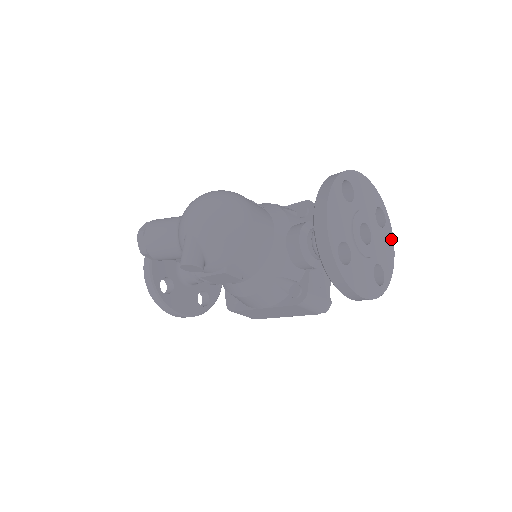
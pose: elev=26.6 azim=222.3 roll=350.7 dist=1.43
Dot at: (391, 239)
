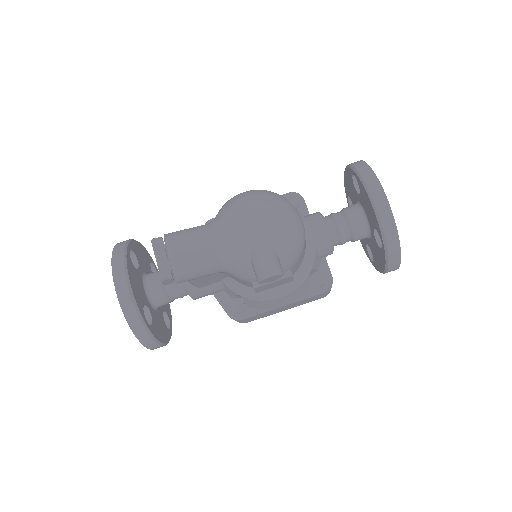
Dot at: occluded
